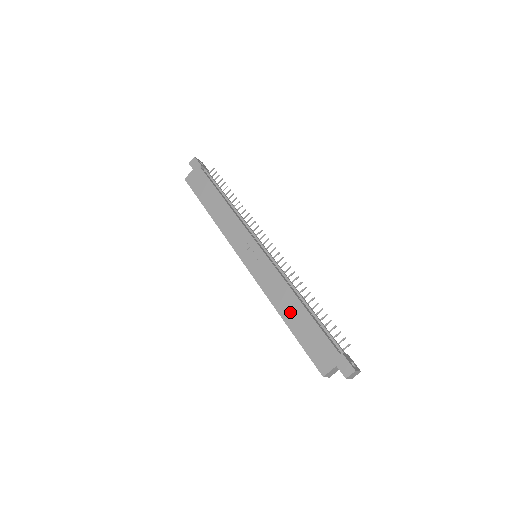
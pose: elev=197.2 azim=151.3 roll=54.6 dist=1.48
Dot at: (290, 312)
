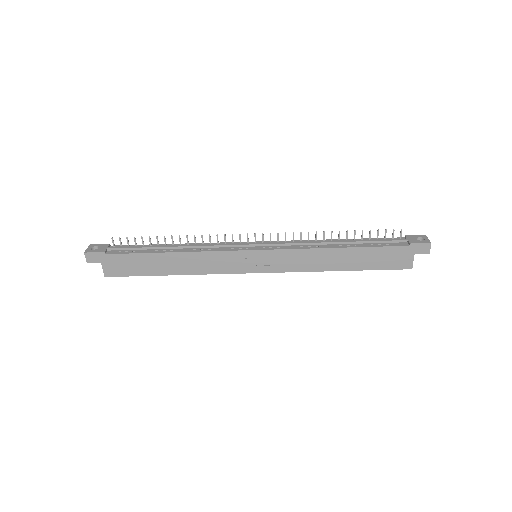
Dot at: (340, 262)
